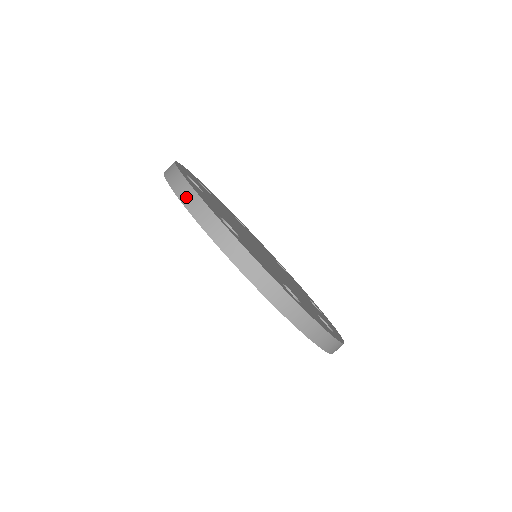
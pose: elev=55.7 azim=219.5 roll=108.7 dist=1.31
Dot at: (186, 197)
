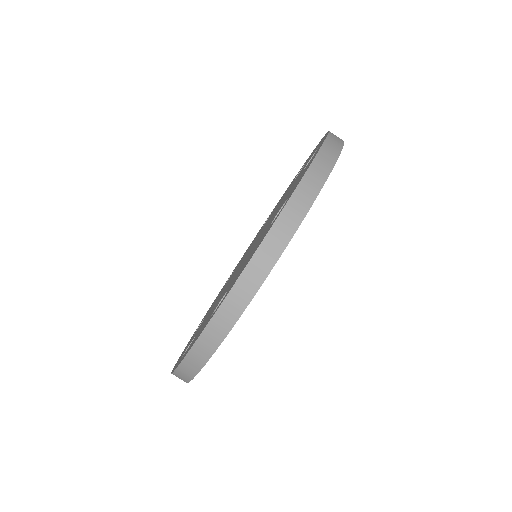
Dot at: (247, 281)
